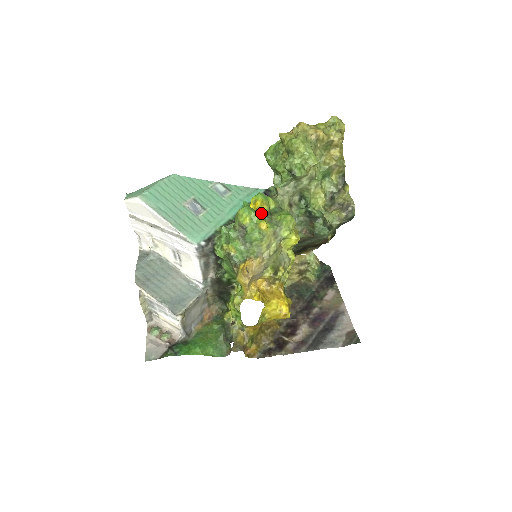
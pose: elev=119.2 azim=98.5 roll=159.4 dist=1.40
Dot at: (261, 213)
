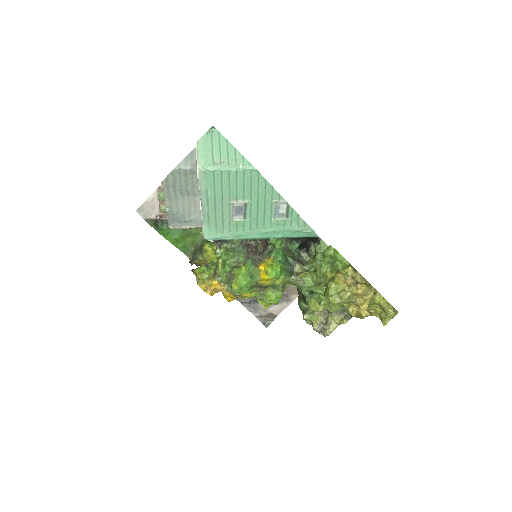
Dot at: (257, 286)
